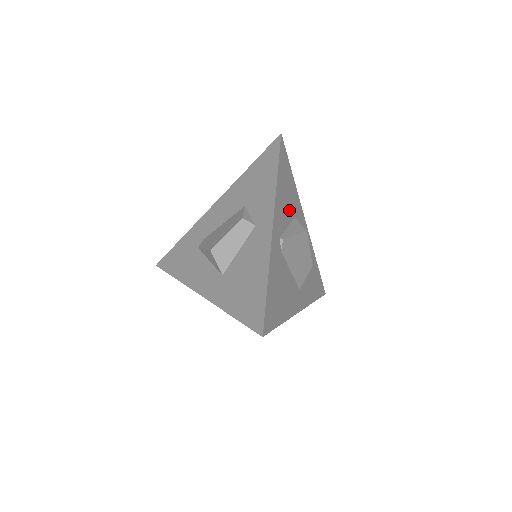
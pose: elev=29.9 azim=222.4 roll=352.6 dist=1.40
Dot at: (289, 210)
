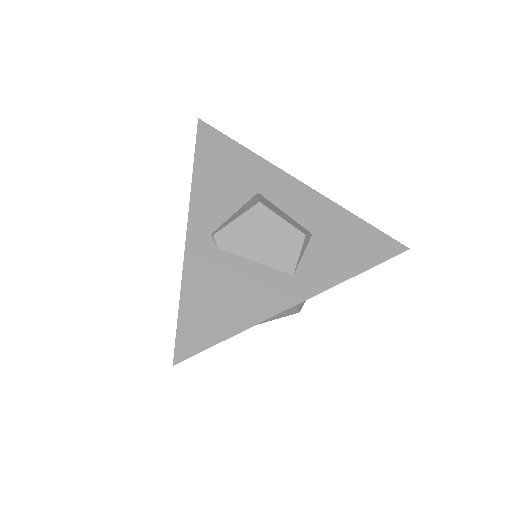
Dot at: (238, 191)
